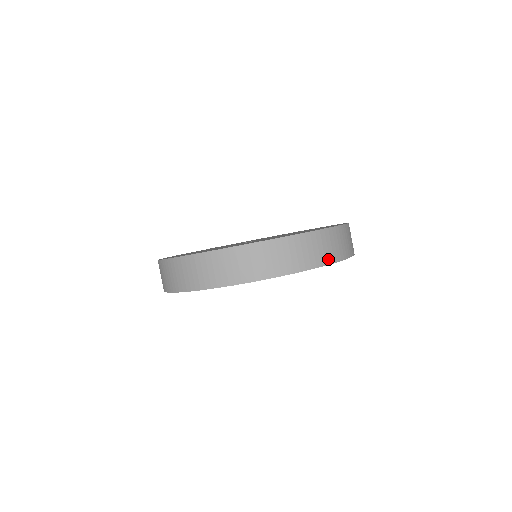
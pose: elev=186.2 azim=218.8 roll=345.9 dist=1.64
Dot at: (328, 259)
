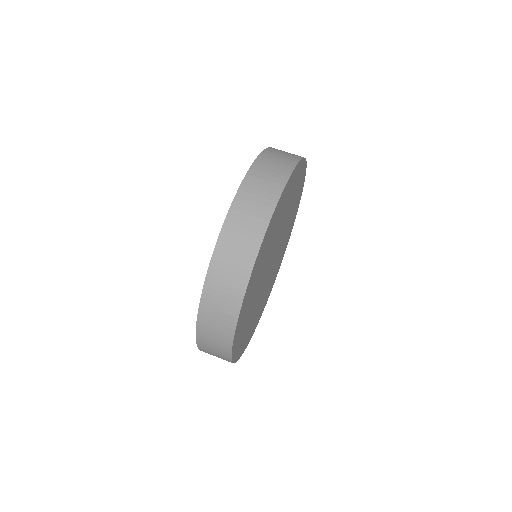
Dot at: (290, 164)
